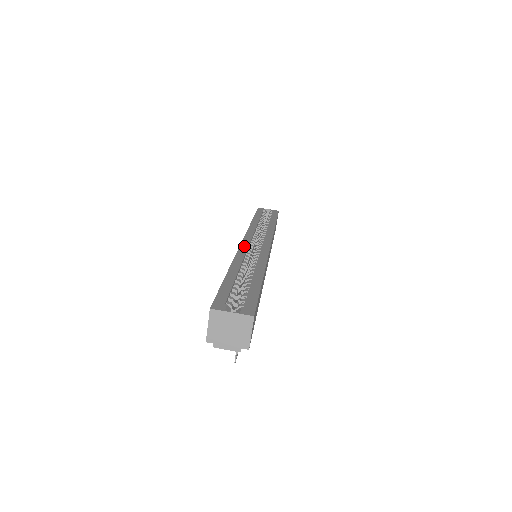
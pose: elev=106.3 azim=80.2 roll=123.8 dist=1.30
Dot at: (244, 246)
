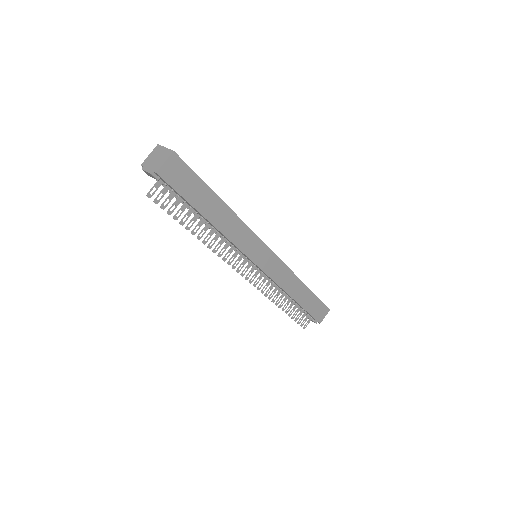
Dot at: occluded
